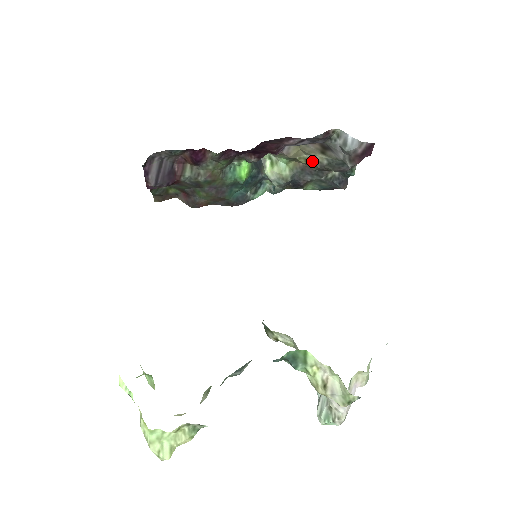
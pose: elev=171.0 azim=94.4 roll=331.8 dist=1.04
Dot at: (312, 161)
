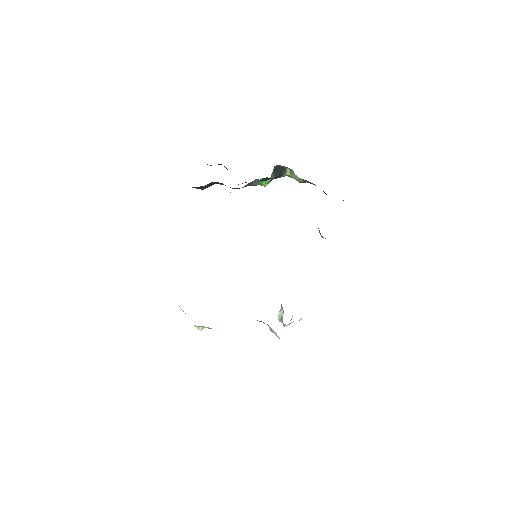
Dot at: occluded
